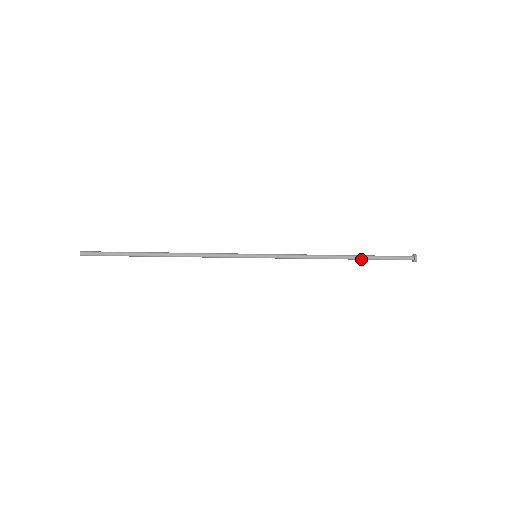
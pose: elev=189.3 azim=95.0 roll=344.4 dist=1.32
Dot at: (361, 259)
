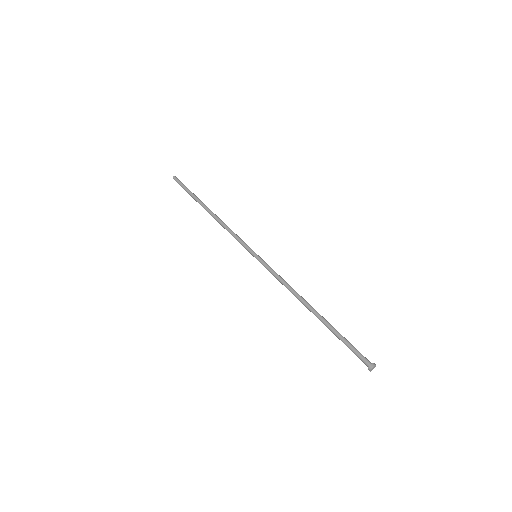
Dot at: (325, 325)
